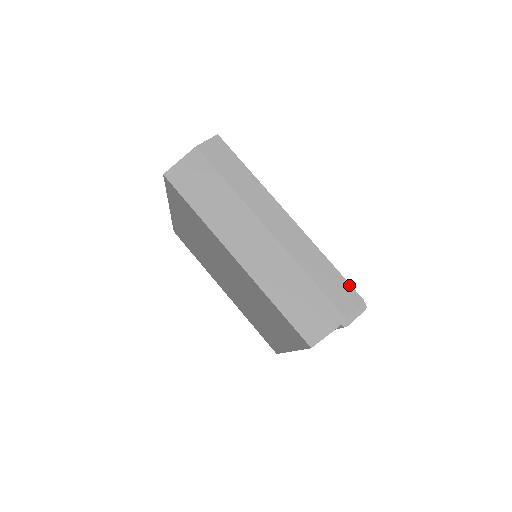
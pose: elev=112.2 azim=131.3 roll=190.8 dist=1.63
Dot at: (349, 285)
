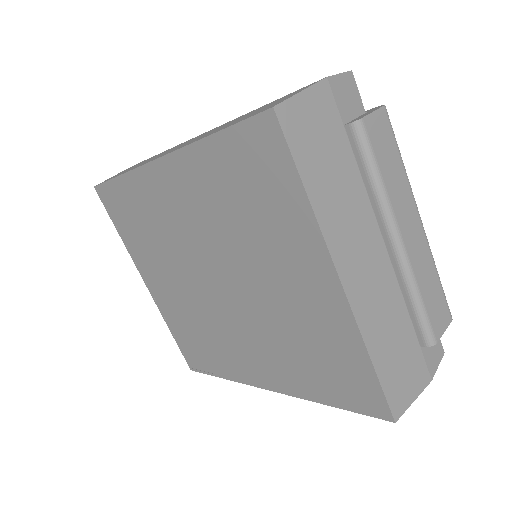
Dot at: occluded
